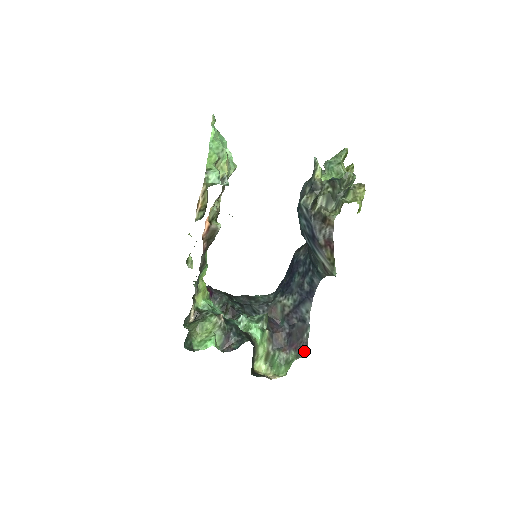
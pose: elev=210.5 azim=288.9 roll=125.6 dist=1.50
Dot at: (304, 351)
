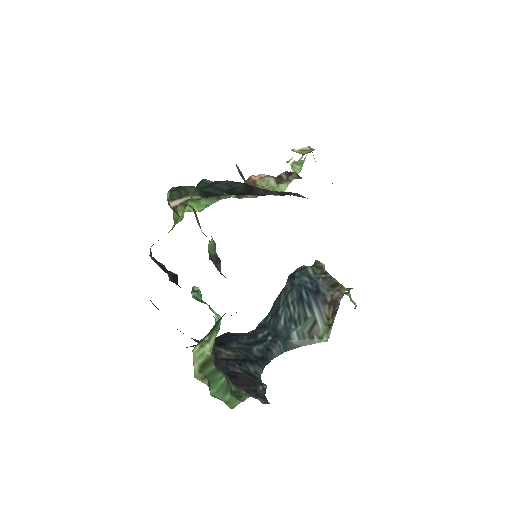
Dot at: (263, 399)
